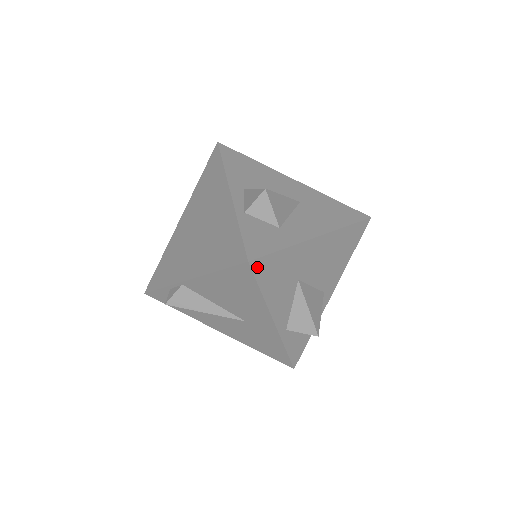
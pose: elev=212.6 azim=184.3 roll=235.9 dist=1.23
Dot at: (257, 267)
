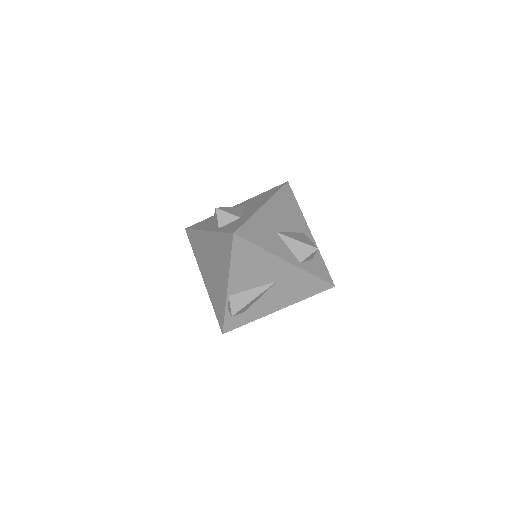
Dot at: (242, 234)
